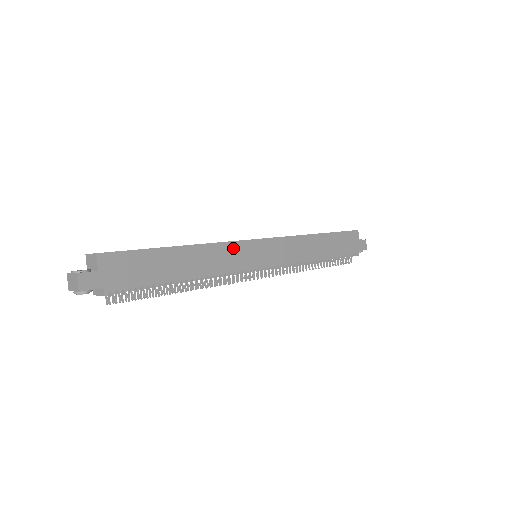
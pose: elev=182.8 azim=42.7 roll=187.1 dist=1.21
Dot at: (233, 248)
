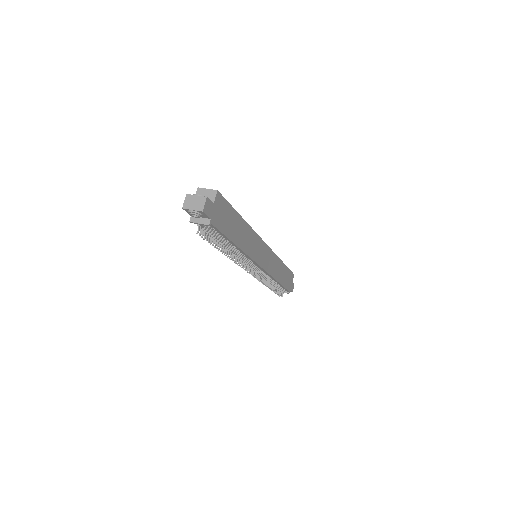
Dot at: (257, 240)
